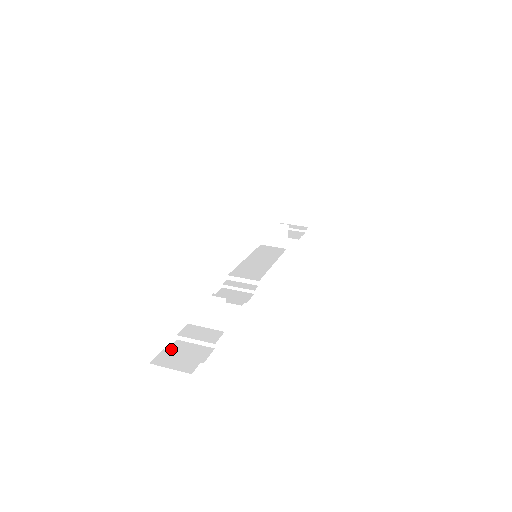
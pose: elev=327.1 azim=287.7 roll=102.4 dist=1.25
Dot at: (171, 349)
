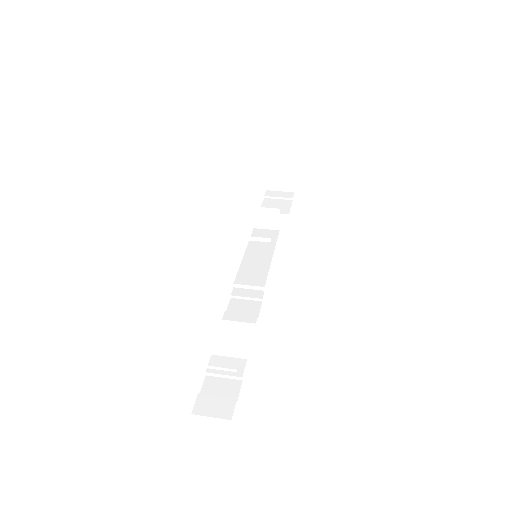
Dot at: (204, 389)
